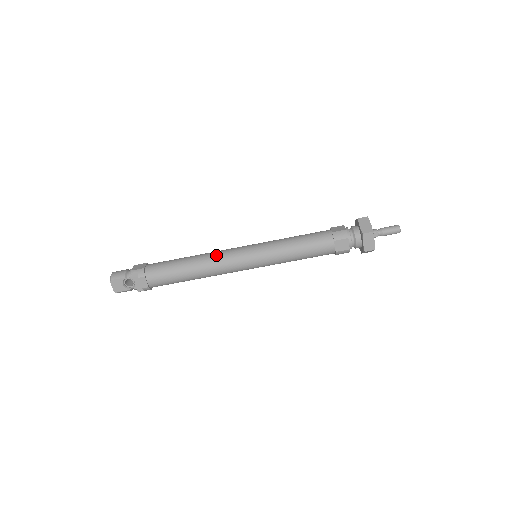
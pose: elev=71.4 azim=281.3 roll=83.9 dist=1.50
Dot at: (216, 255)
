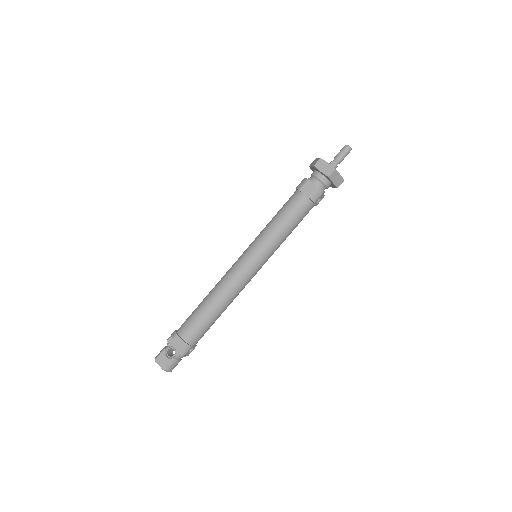
Dot at: (222, 277)
